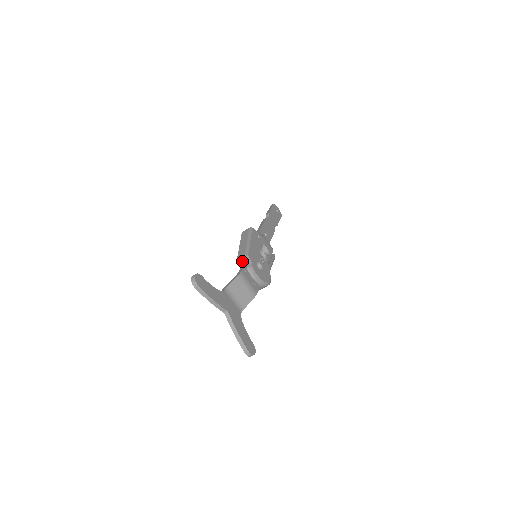
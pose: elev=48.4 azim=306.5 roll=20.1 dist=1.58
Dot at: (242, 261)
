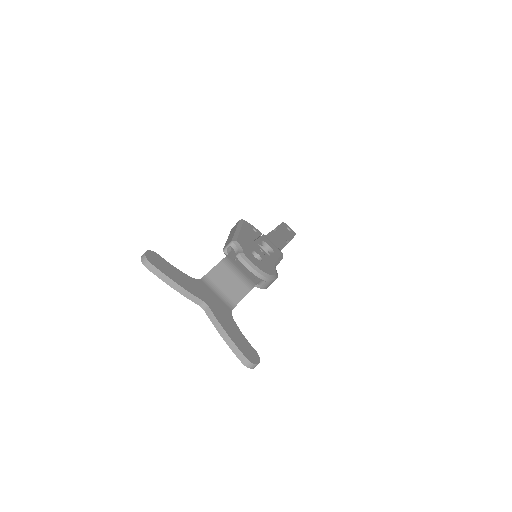
Dot at: (229, 249)
